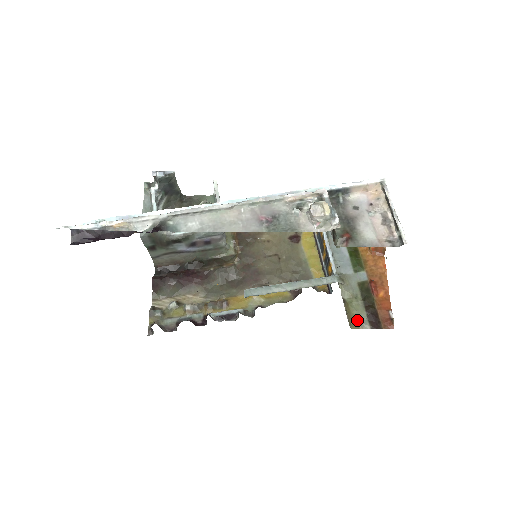
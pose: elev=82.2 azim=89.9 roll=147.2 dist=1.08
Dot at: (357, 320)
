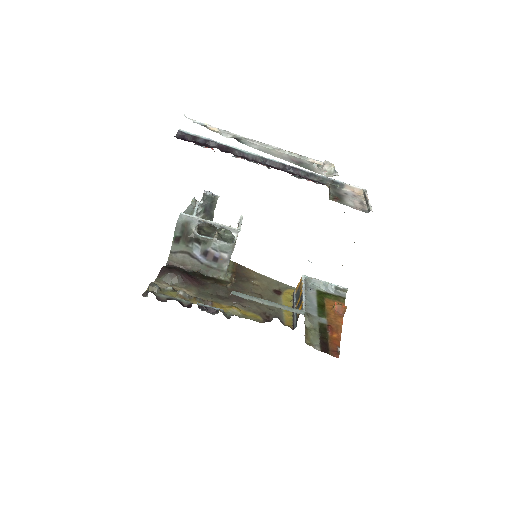
Dot at: (311, 342)
